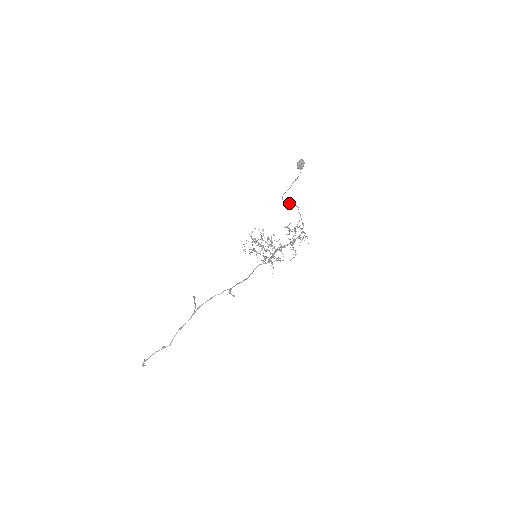
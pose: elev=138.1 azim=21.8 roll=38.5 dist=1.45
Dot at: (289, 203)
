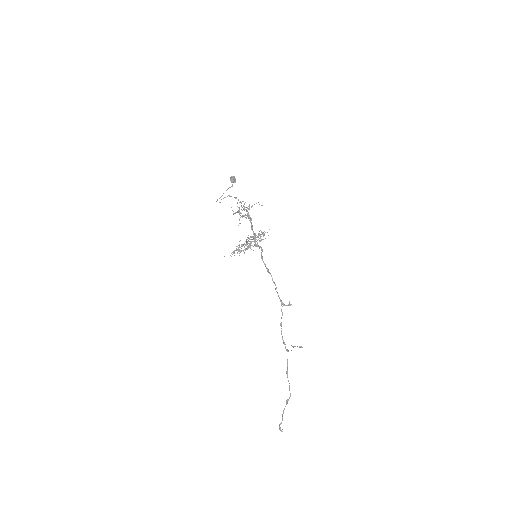
Dot at: occluded
